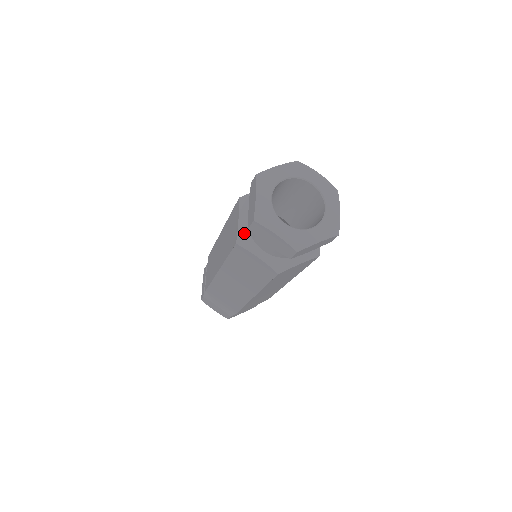
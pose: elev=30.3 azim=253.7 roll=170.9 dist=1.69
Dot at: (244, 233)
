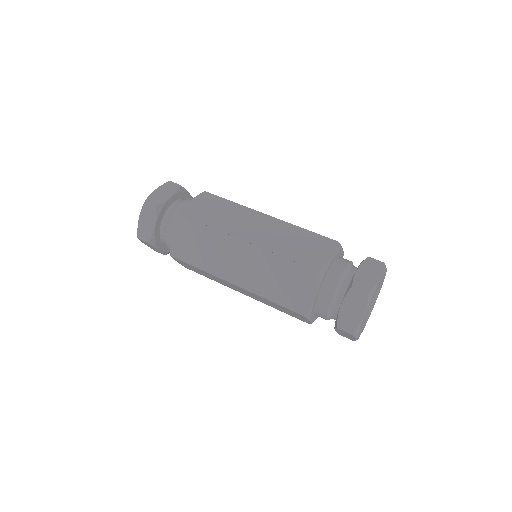
Dot at: (313, 307)
